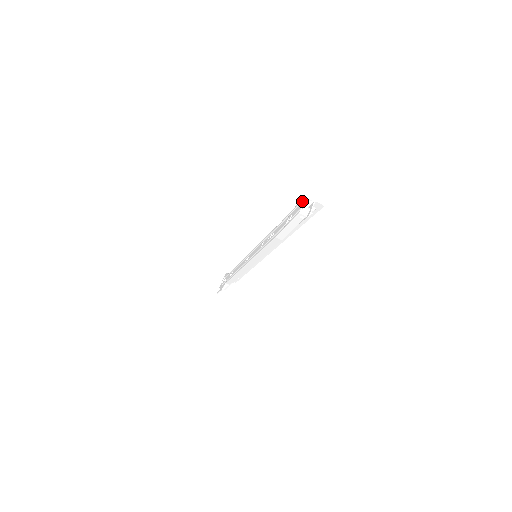
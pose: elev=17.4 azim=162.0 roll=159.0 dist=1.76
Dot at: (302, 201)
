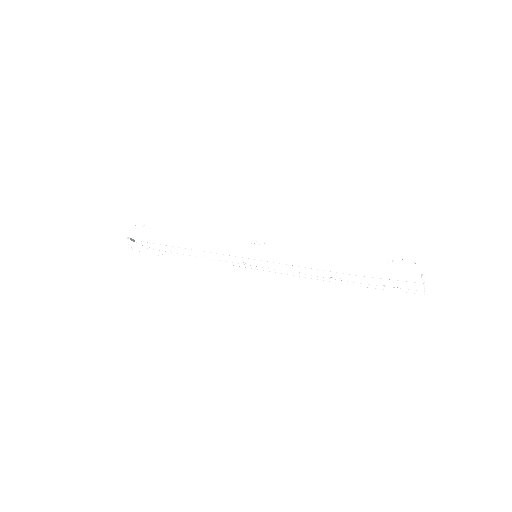
Dot at: (419, 283)
